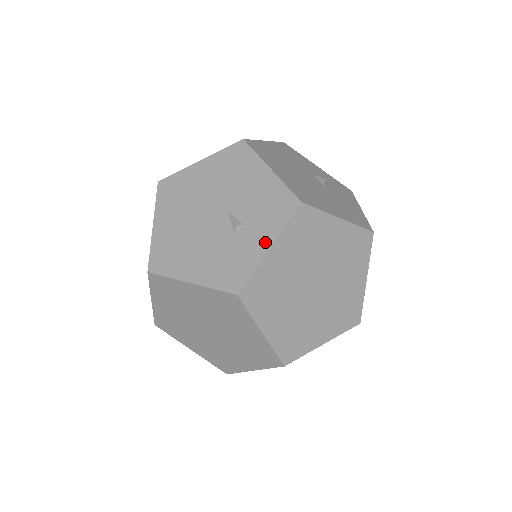
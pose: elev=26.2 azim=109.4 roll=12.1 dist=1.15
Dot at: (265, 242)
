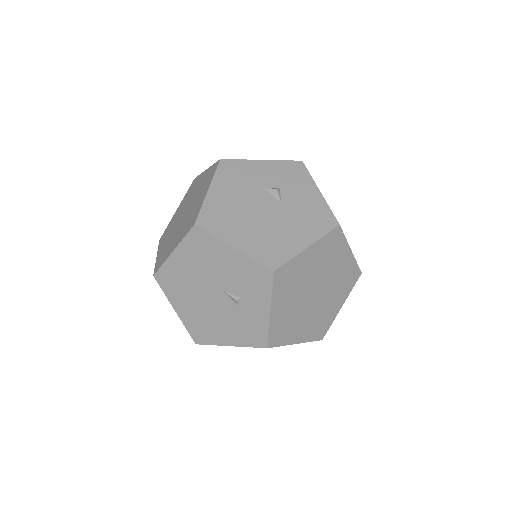
Dot at: (264, 308)
